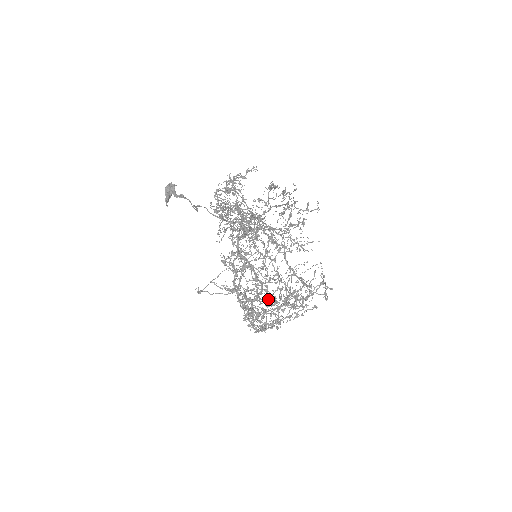
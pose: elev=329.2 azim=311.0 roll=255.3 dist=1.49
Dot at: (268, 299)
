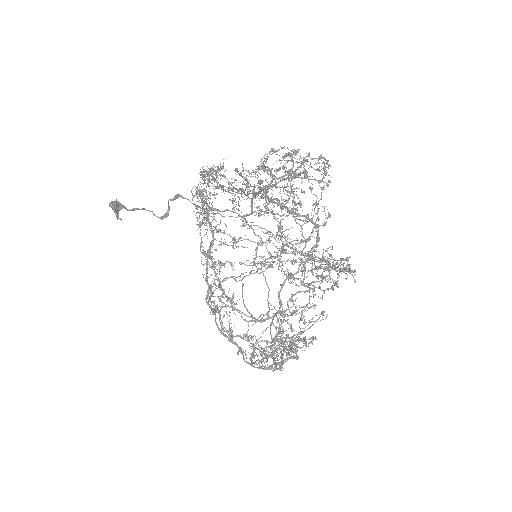
Dot at: (270, 328)
